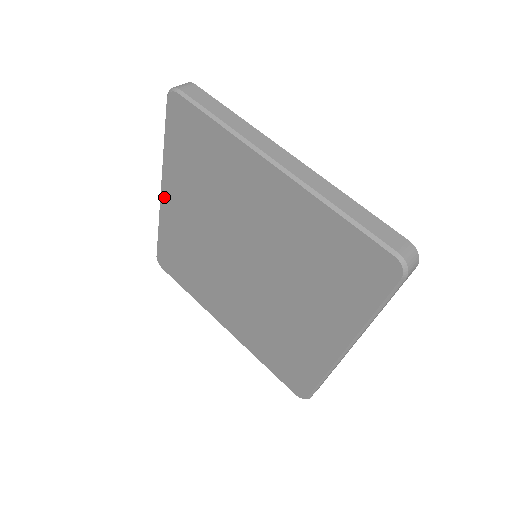
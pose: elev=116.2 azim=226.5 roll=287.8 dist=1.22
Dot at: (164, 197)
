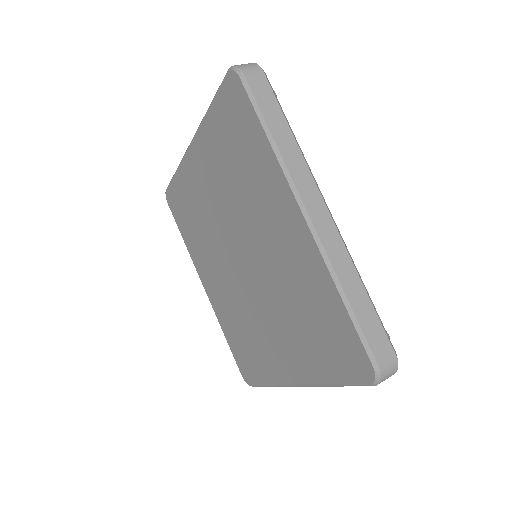
Dot at: (191, 152)
